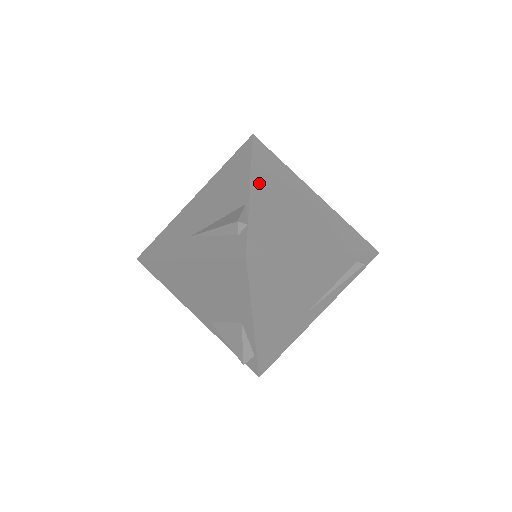
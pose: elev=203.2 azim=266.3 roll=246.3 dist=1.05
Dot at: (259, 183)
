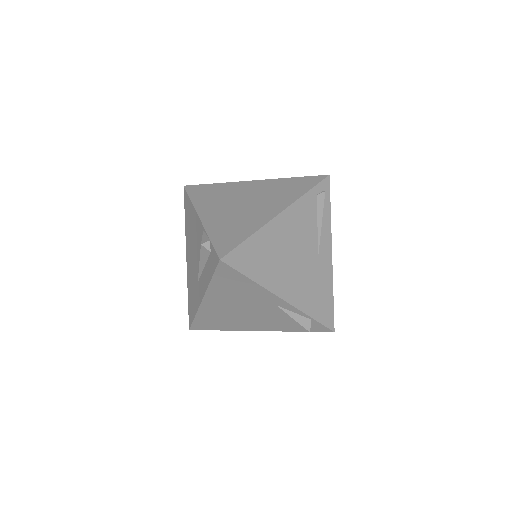
Dot at: (205, 210)
